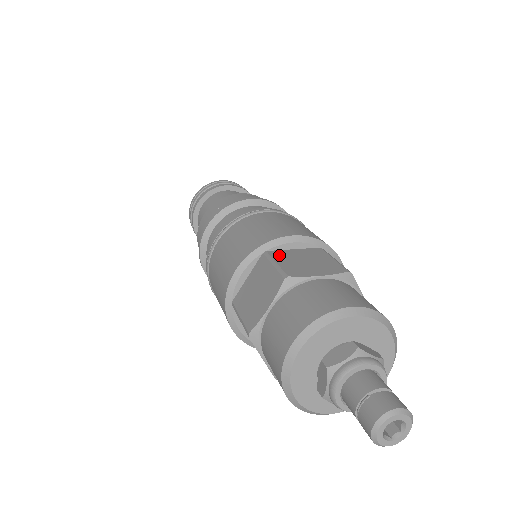
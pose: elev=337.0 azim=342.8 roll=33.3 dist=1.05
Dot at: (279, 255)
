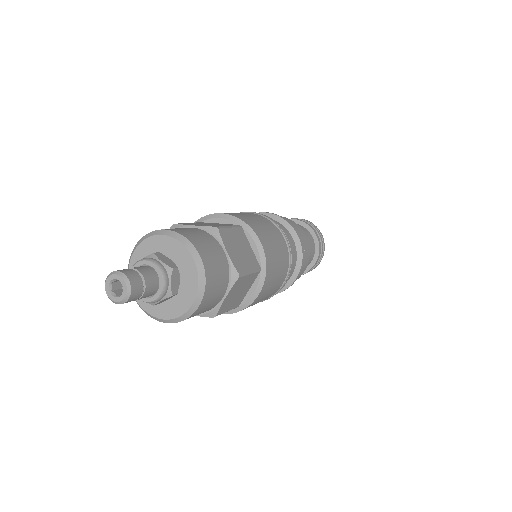
Dot at: occluded
